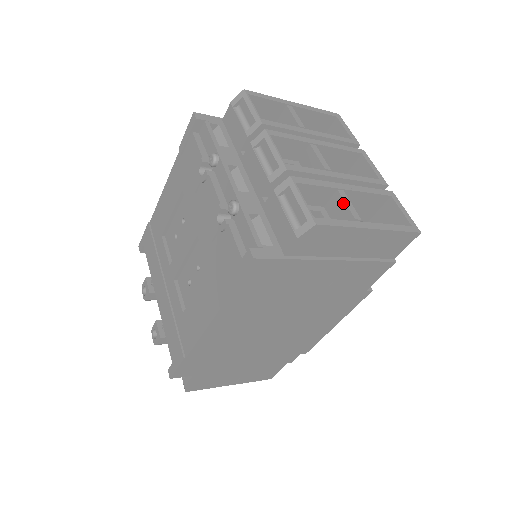
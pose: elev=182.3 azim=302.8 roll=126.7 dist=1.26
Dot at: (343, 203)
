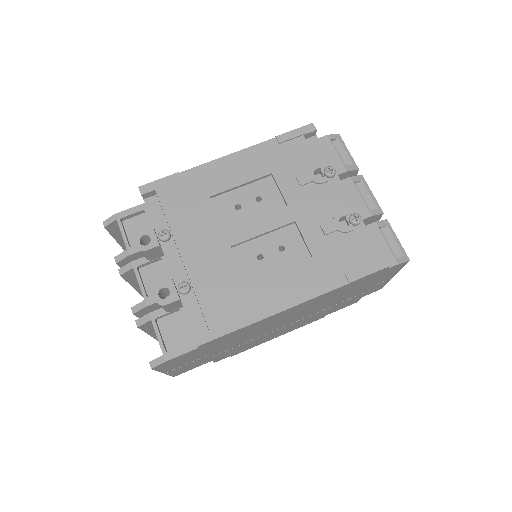
Dot at: occluded
